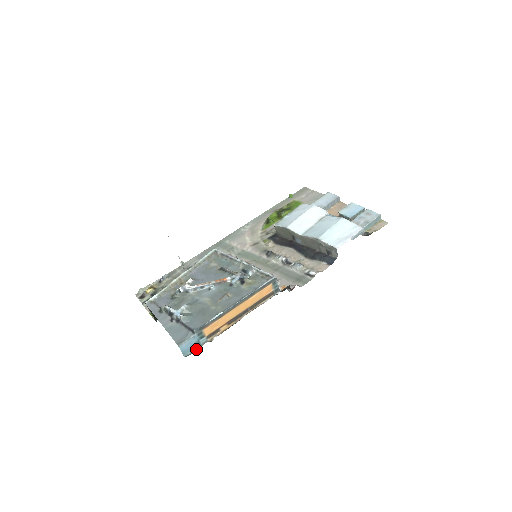
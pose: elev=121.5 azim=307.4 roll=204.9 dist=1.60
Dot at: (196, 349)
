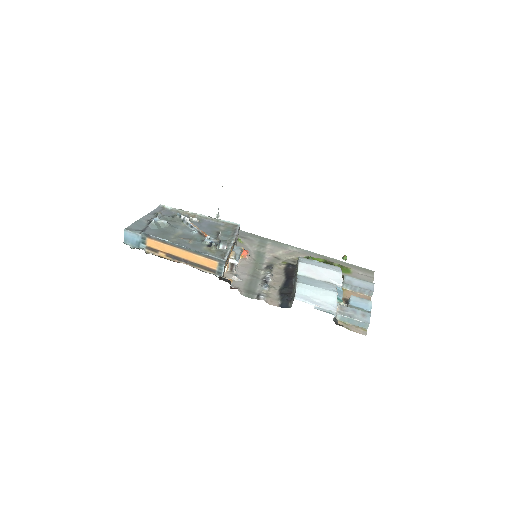
Dot at: (135, 247)
